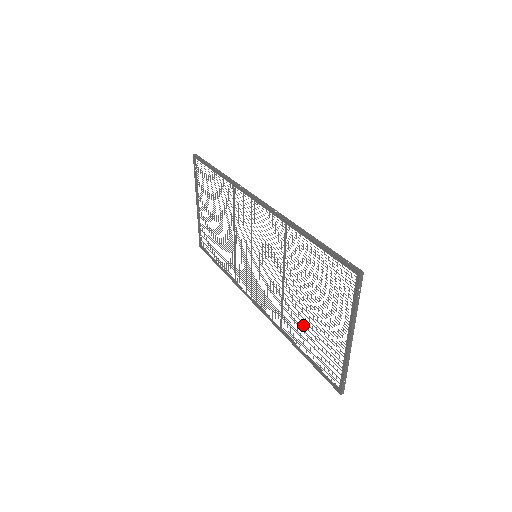
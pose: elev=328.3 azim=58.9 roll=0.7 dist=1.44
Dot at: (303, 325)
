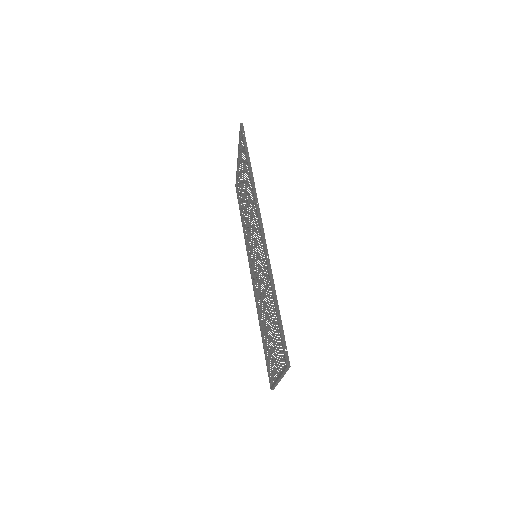
Dot at: occluded
